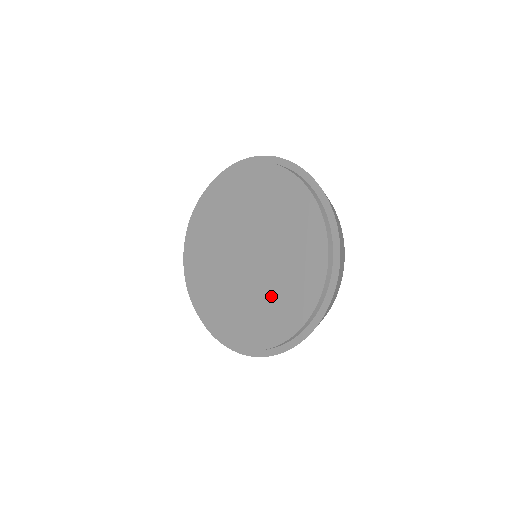
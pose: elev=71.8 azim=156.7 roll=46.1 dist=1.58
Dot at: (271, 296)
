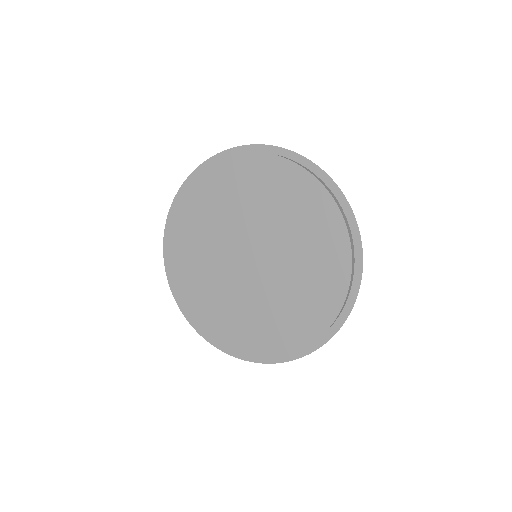
Dot at: (301, 266)
